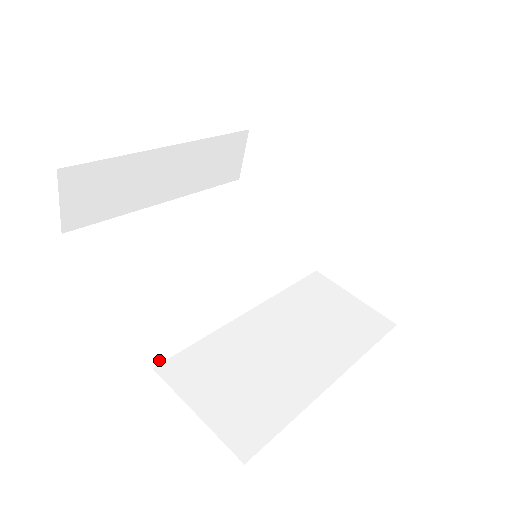
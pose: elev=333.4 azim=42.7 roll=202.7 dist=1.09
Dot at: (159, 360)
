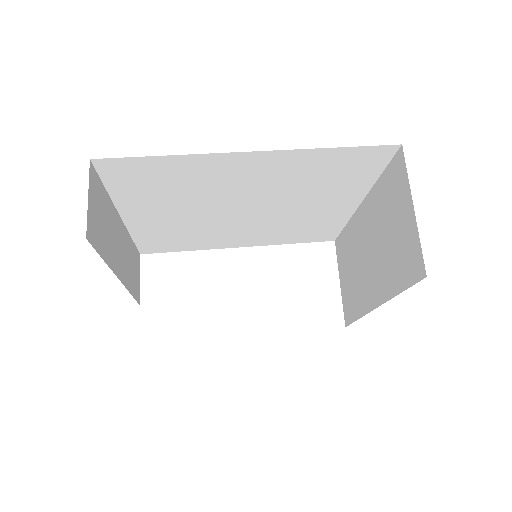
Dot at: occluded
